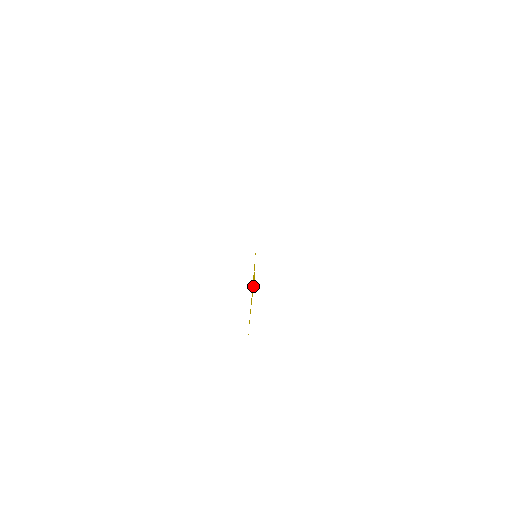
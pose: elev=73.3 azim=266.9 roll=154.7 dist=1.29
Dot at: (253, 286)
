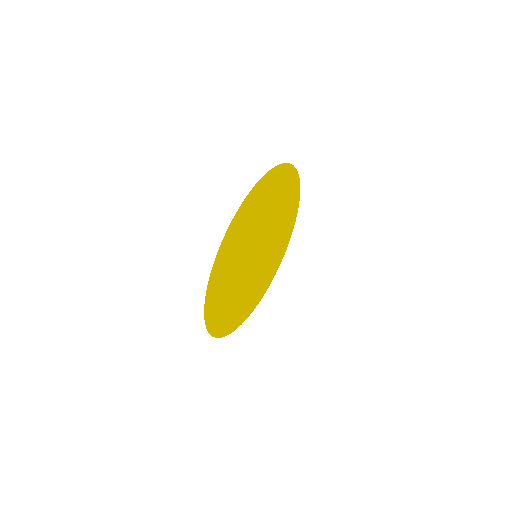
Dot at: (243, 270)
